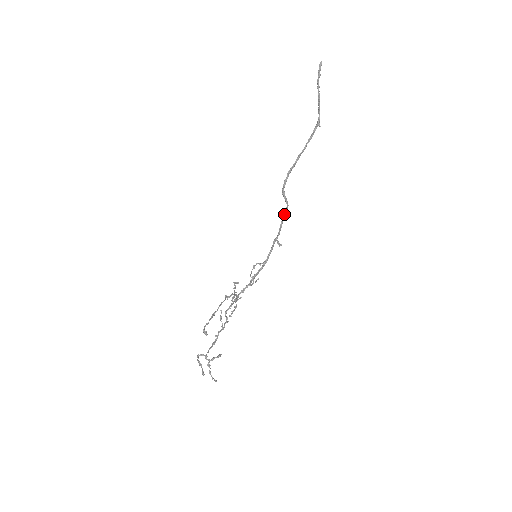
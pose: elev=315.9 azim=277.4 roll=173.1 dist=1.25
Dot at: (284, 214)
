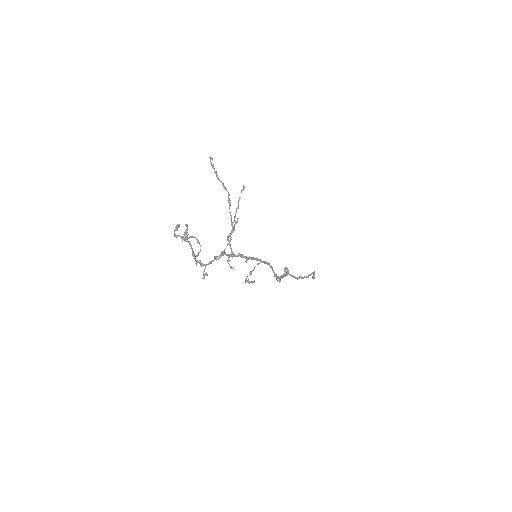
Dot at: (284, 274)
